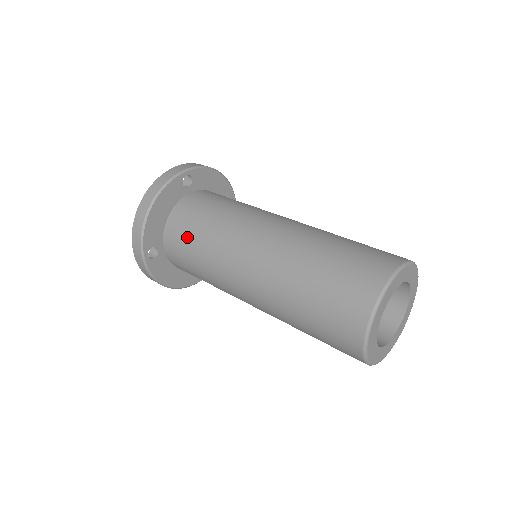
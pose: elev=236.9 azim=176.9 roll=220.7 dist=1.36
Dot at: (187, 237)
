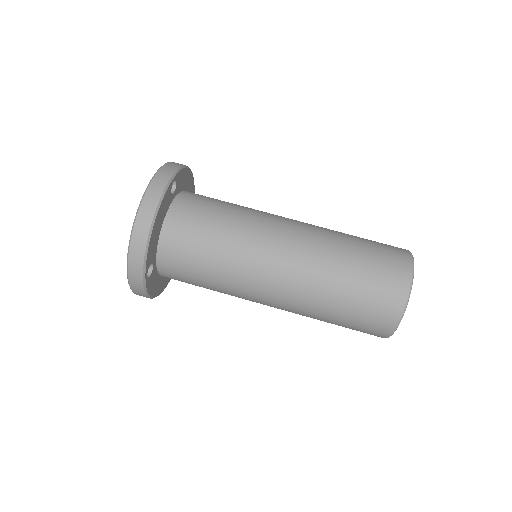
Dot at: (195, 251)
